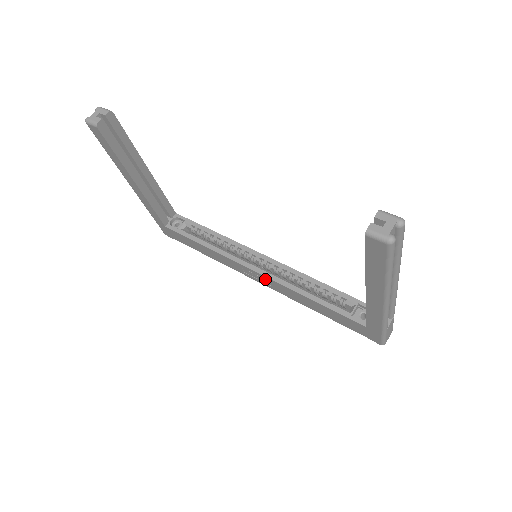
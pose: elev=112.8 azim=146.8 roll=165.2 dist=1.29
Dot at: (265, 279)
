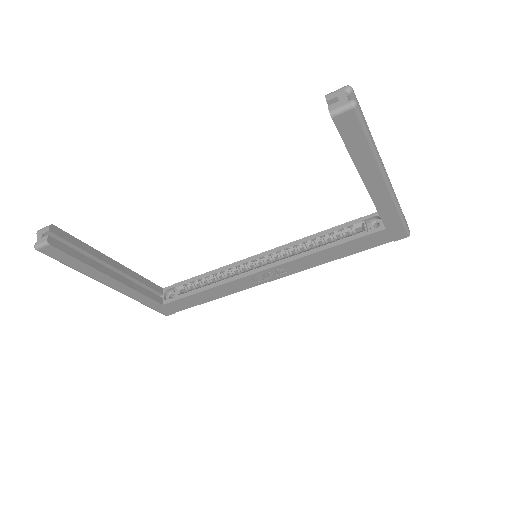
Dot at: (278, 270)
